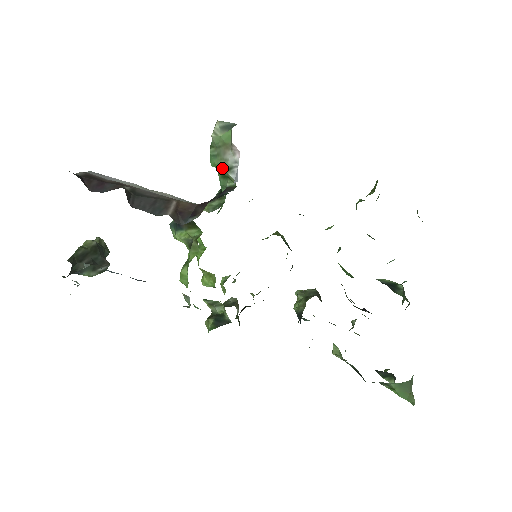
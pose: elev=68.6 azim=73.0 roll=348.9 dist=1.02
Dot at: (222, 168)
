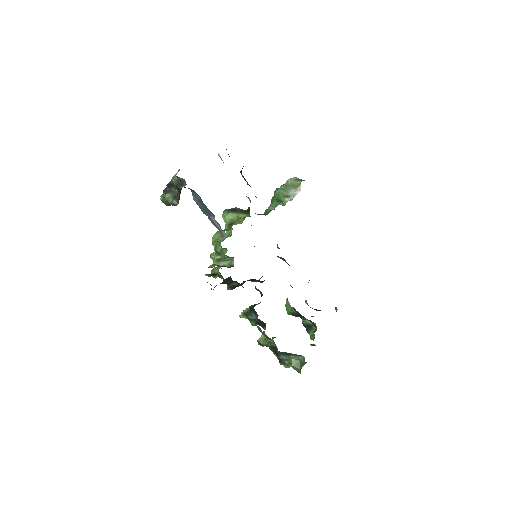
Dot at: (283, 195)
